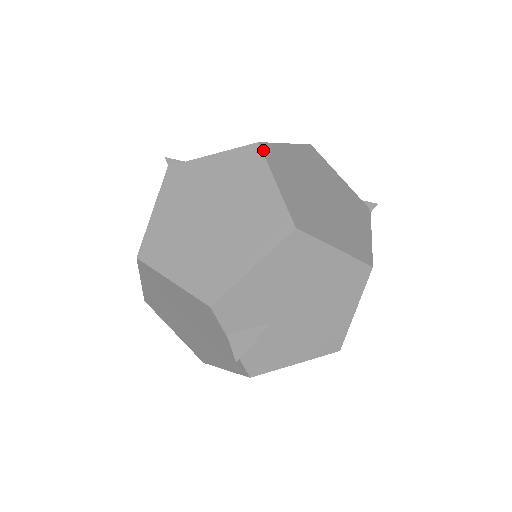
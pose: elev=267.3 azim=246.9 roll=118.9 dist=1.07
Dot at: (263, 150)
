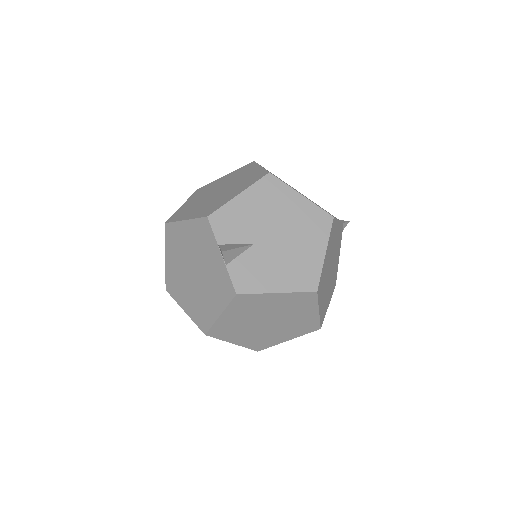
Dot at: occluded
